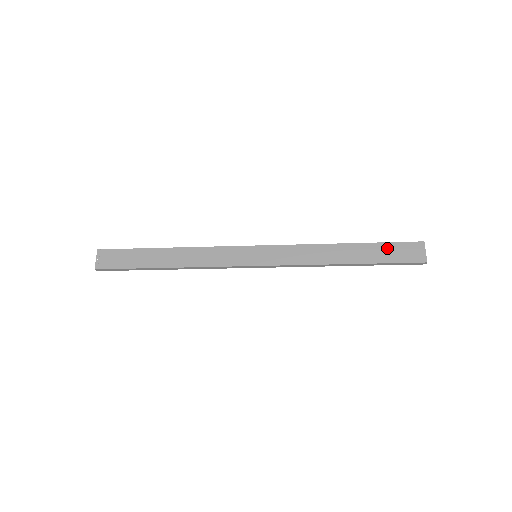
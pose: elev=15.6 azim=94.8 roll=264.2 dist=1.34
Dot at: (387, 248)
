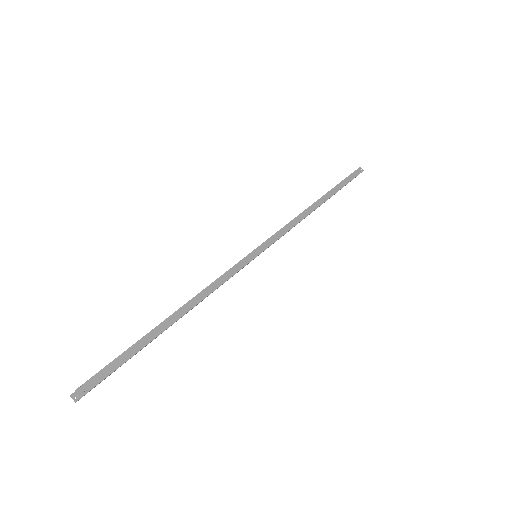
Dot at: occluded
